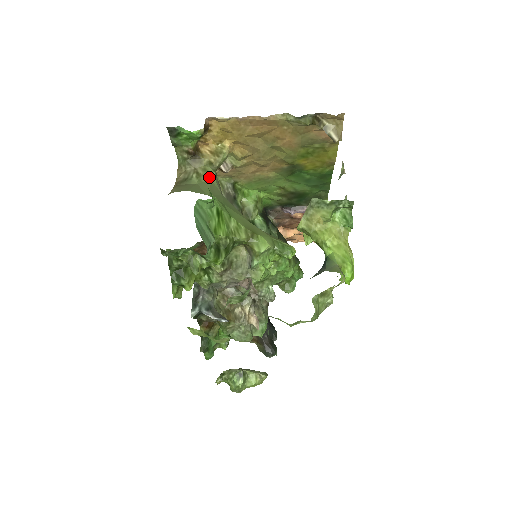
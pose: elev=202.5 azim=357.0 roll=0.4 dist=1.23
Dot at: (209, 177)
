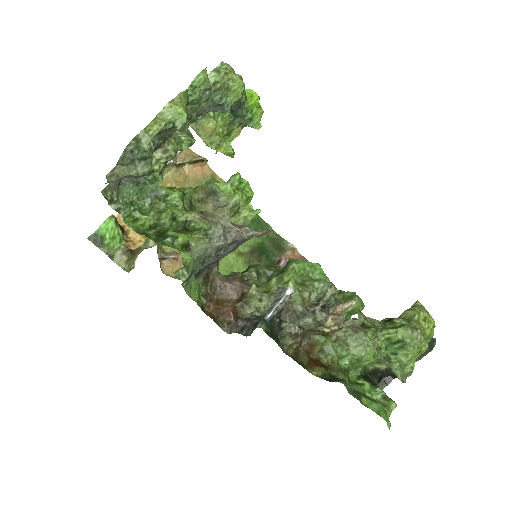
Dot at: occluded
